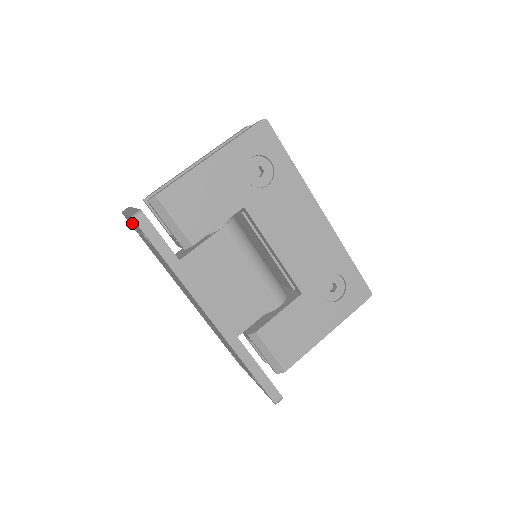
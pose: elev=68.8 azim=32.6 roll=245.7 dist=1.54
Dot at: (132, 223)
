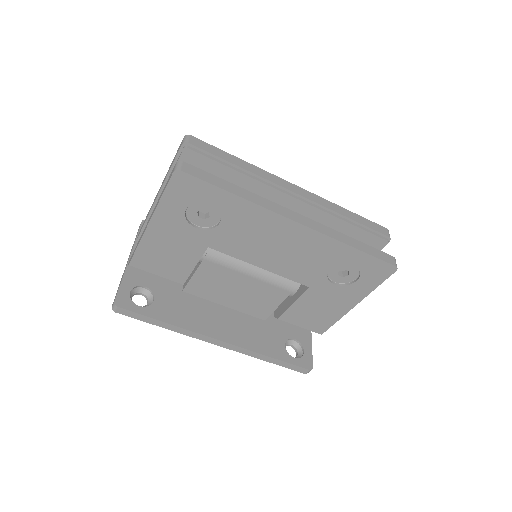
Dot at: occluded
